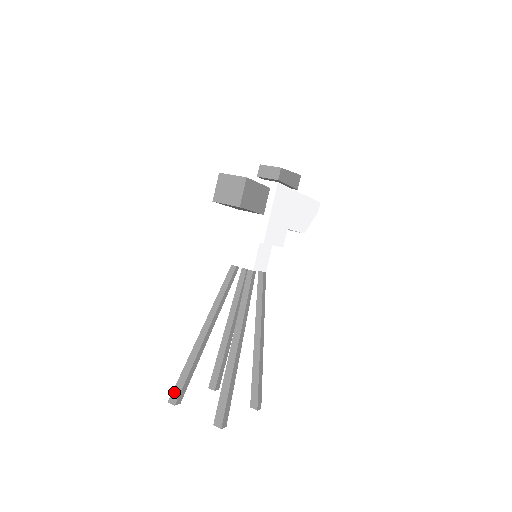
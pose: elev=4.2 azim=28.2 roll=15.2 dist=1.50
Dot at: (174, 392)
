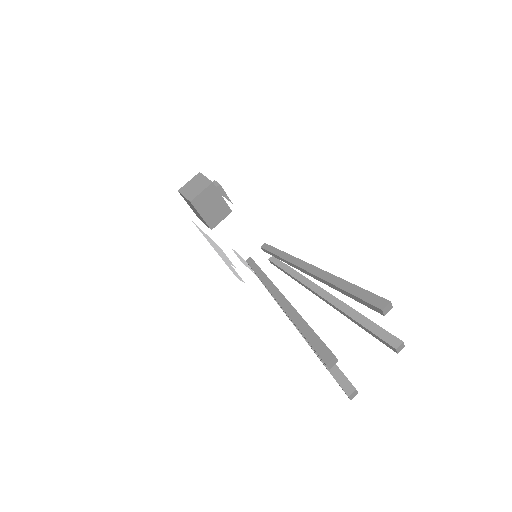
Dot at: (319, 352)
